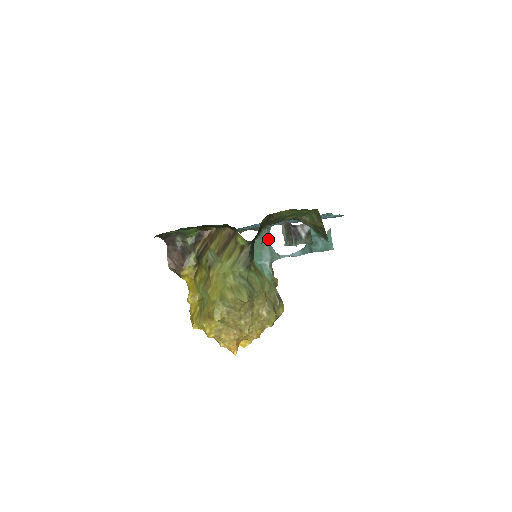
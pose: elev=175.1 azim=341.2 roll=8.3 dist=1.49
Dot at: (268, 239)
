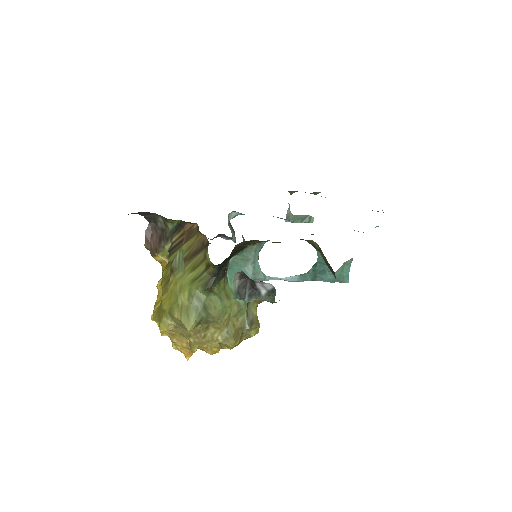
Dot at: (255, 256)
